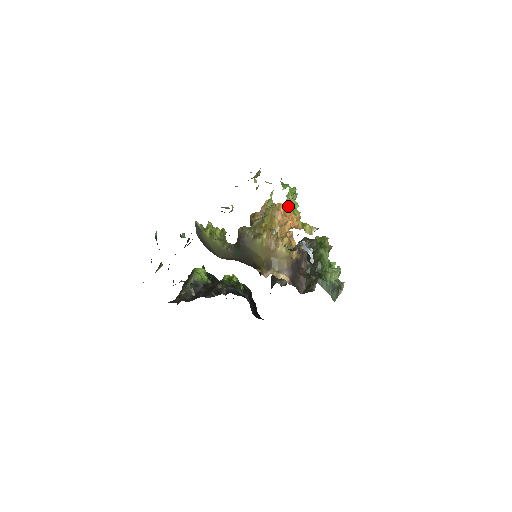
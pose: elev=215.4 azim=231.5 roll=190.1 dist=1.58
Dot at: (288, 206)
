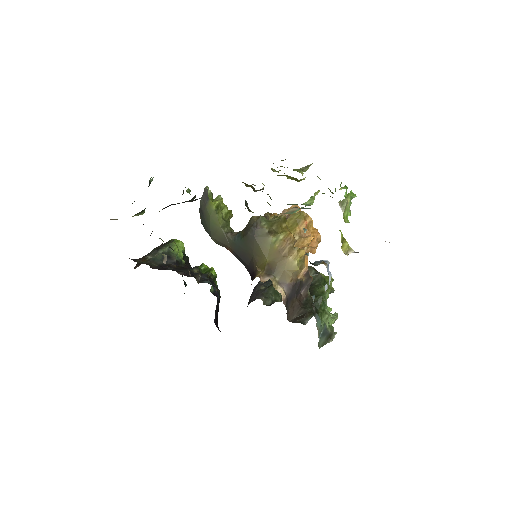
Dot at: (343, 207)
